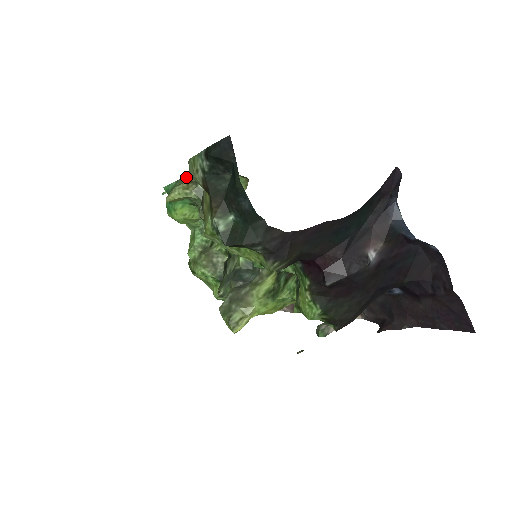
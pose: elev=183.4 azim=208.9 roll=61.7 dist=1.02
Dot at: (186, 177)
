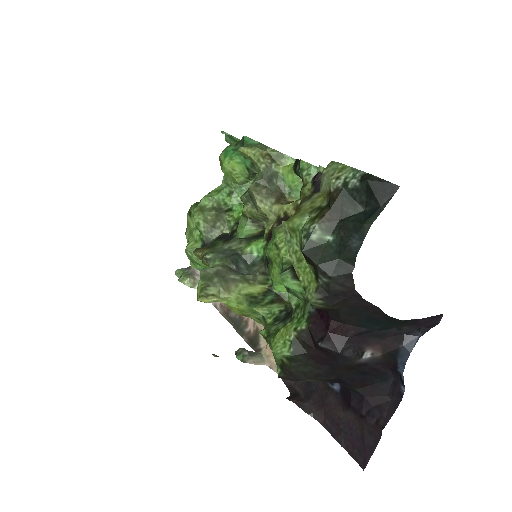
Dot at: (270, 148)
